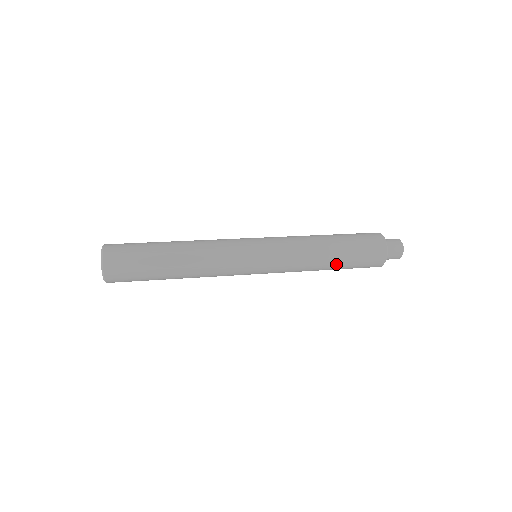
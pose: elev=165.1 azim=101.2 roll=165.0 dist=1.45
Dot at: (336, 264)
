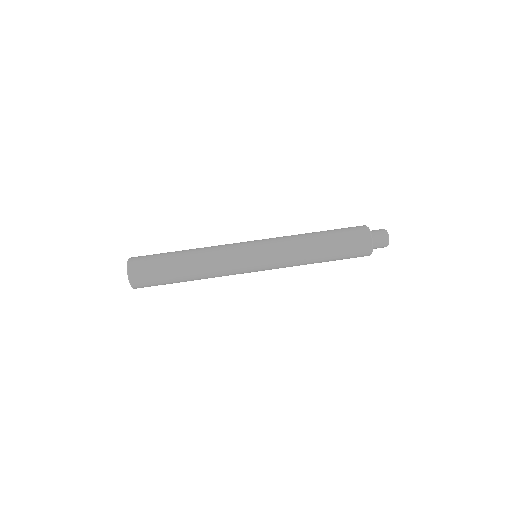
Dot at: occluded
